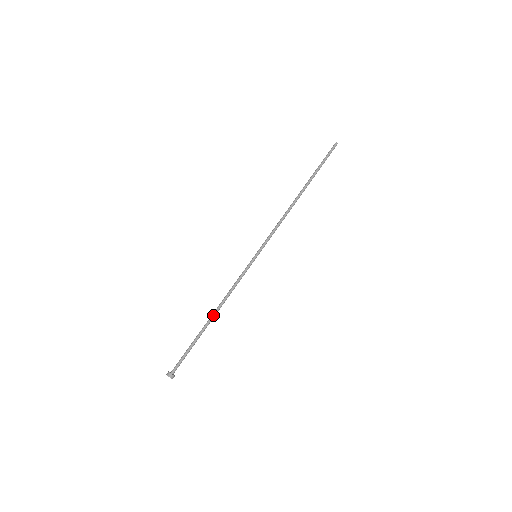
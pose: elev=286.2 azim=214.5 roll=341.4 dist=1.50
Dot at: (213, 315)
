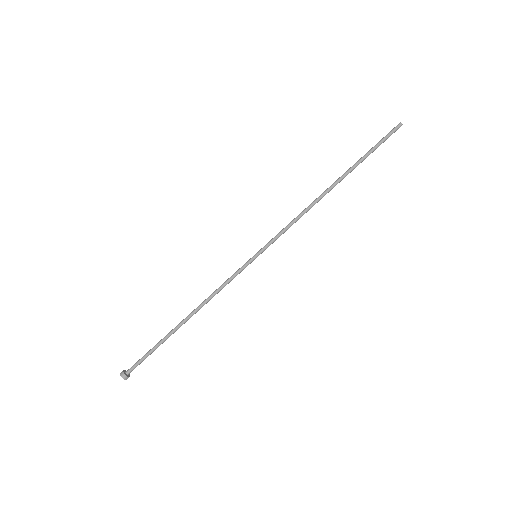
Dot at: (188, 318)
